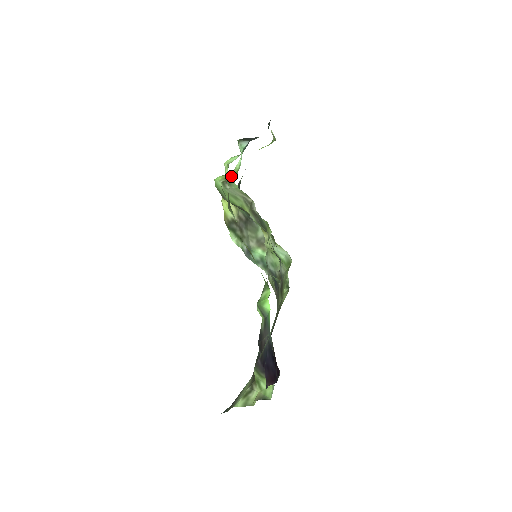
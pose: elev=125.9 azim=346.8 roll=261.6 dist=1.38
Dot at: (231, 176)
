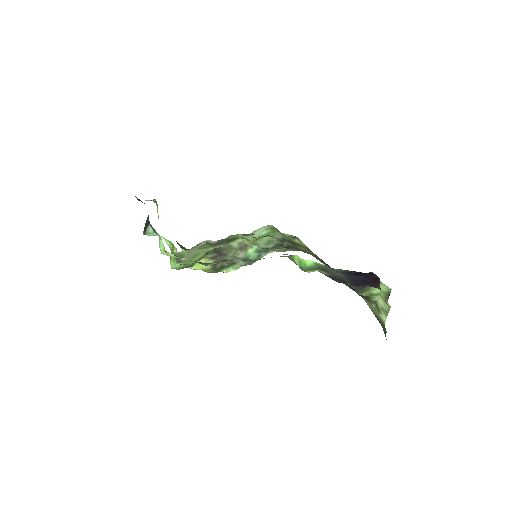
Dot at: (174, 252)
